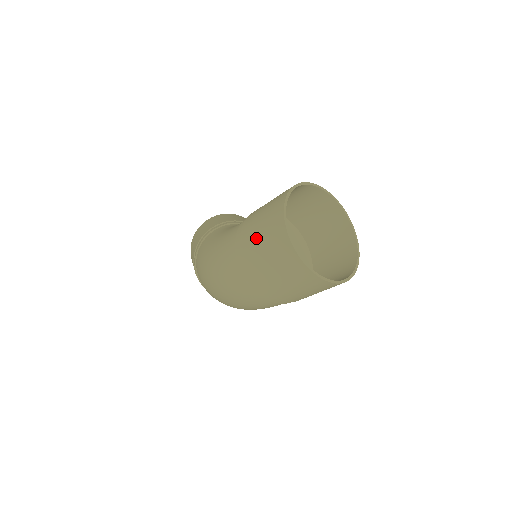
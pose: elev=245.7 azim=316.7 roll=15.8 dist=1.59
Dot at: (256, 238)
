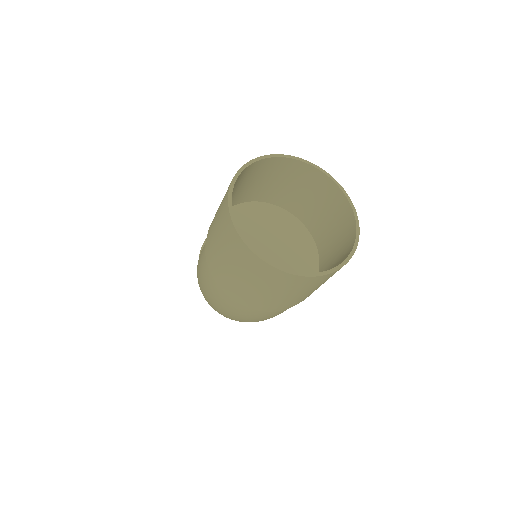
Dot at: (215, 243)
